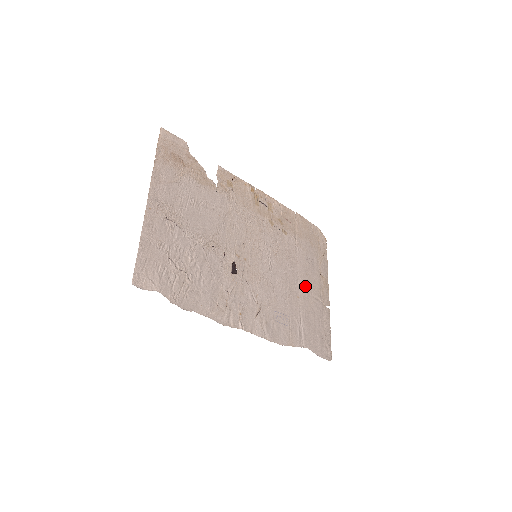
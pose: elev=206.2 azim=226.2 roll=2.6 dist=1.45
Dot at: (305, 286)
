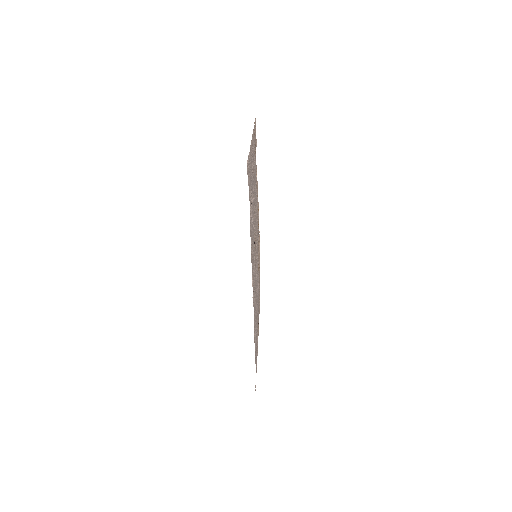
Dot at: (257, 317)
